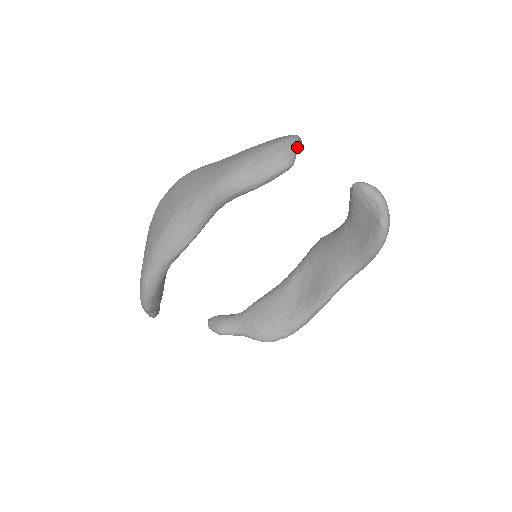
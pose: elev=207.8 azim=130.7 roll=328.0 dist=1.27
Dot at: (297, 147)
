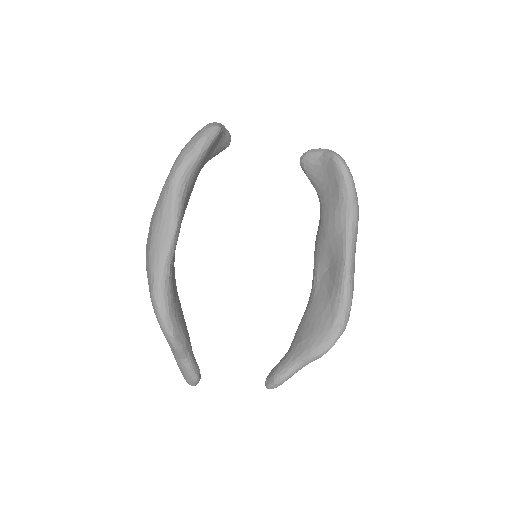
Dot at: (221, 124)
